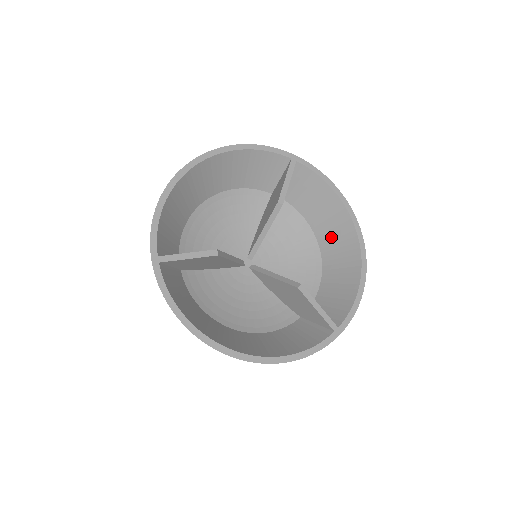
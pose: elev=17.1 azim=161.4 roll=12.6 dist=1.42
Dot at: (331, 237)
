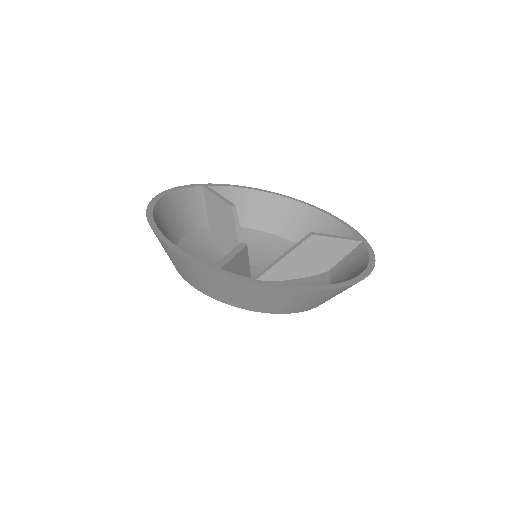
Dot at: (277, 220)
